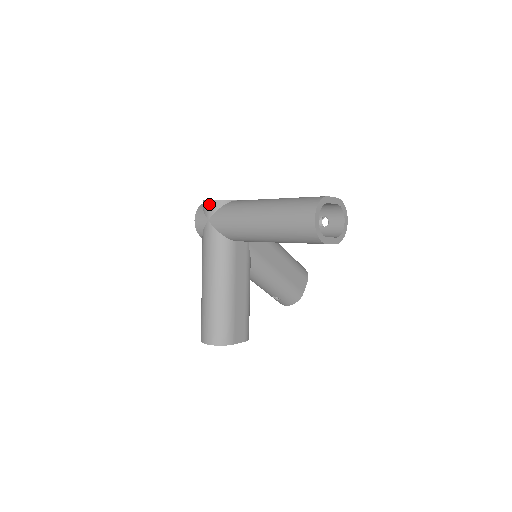
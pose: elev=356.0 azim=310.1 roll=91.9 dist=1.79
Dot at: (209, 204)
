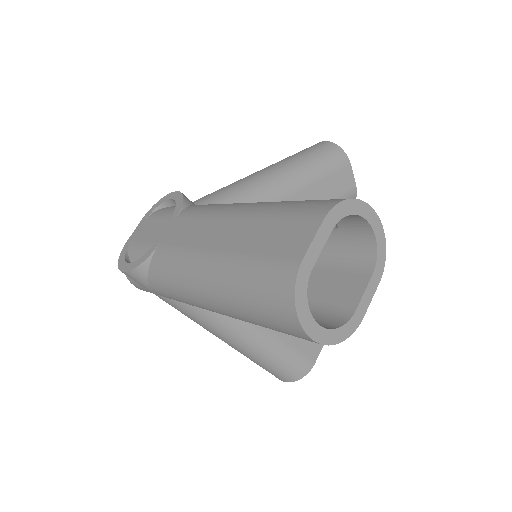
Dot at: occluded
